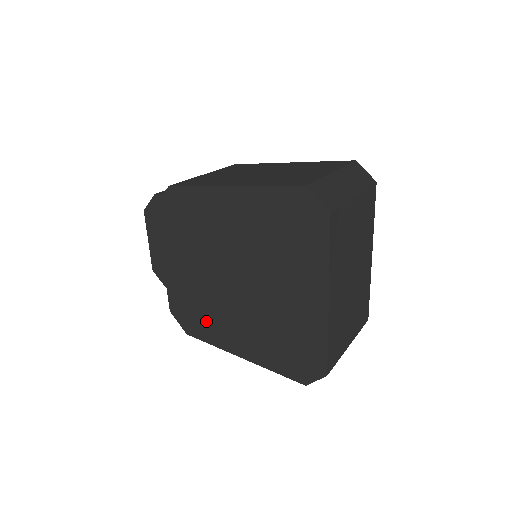
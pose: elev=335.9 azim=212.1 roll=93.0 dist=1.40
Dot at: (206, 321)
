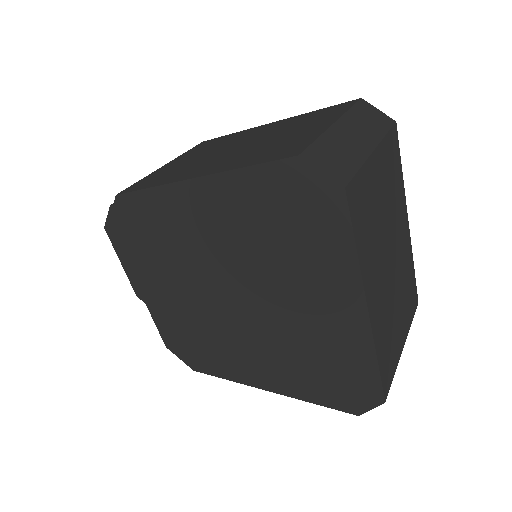
Dot at: (212, 353)
